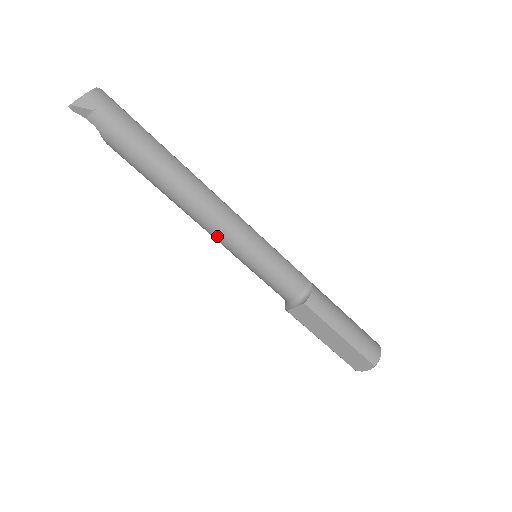
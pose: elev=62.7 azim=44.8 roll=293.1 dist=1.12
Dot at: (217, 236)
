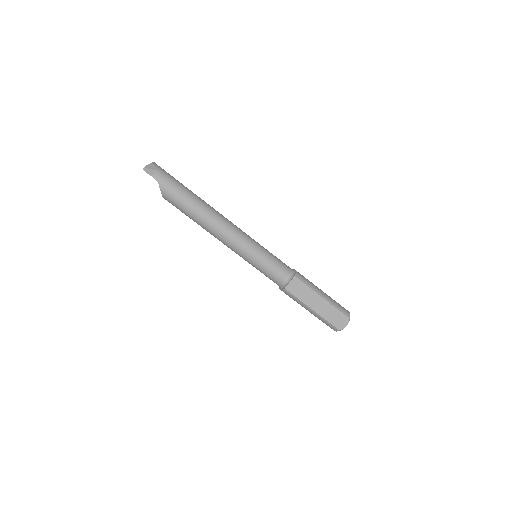
Dot at: (233, 240)
